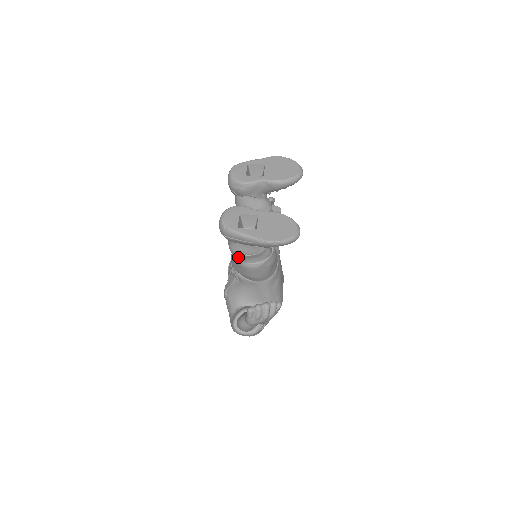
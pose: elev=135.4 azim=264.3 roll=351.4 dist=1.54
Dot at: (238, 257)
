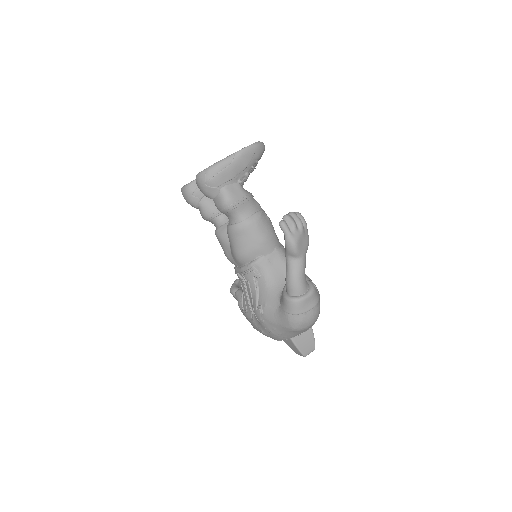
Dot at: (237, 220)
